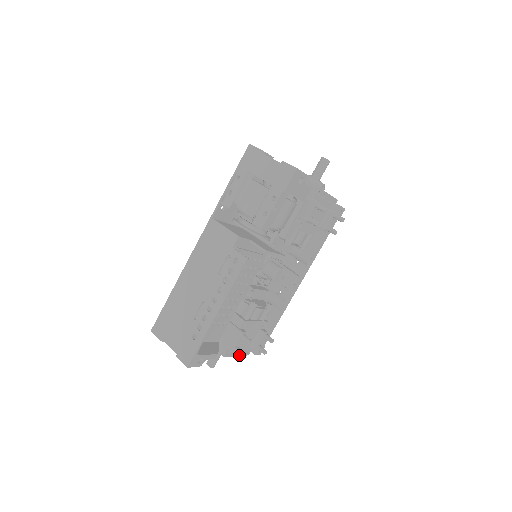
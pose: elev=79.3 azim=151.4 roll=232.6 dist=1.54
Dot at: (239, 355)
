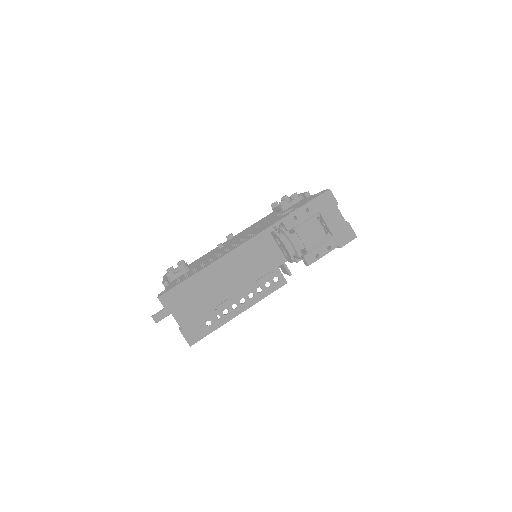
Dot at: occluded
